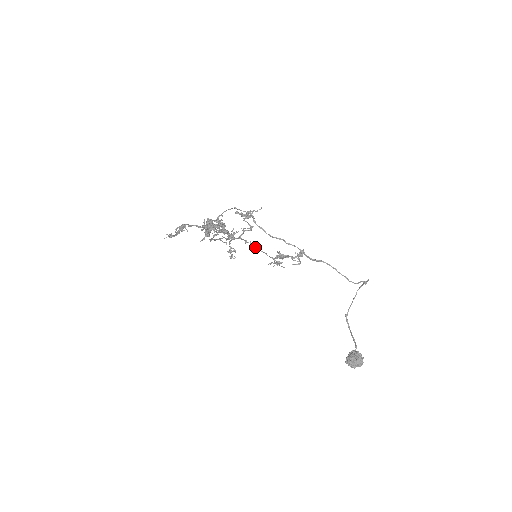
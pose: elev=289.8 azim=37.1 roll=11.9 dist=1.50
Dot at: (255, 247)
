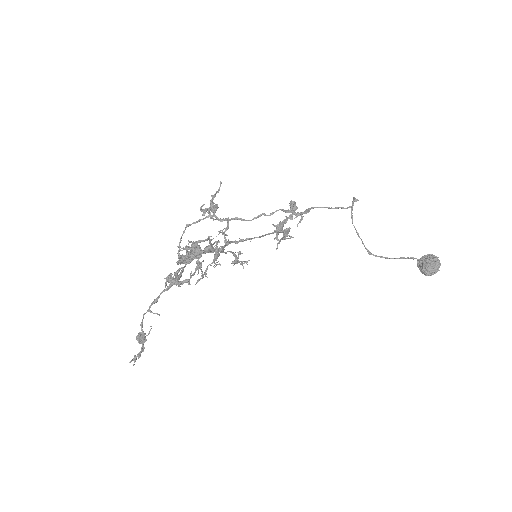
Dot at: (250, 239)
